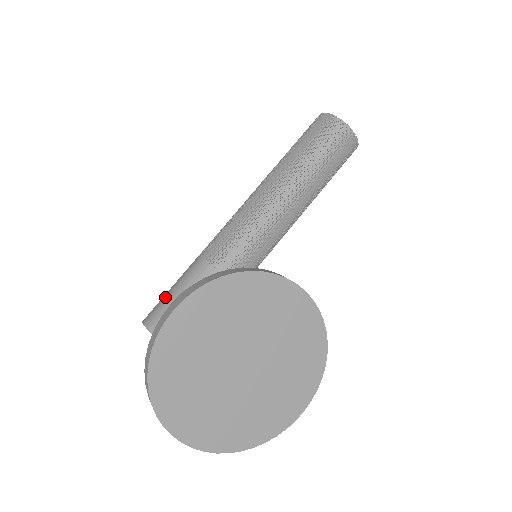
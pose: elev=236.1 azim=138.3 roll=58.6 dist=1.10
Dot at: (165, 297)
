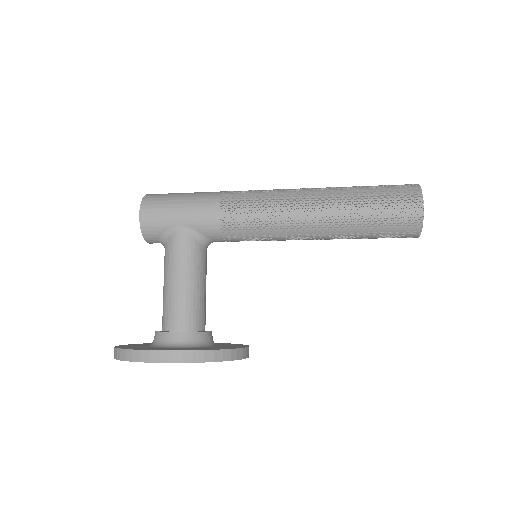
Dot at: (170, 213)
